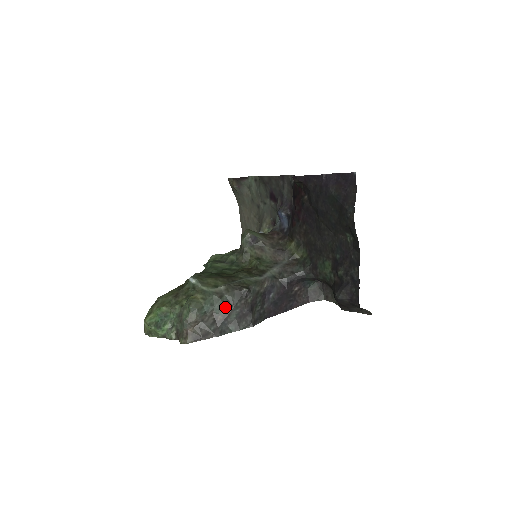
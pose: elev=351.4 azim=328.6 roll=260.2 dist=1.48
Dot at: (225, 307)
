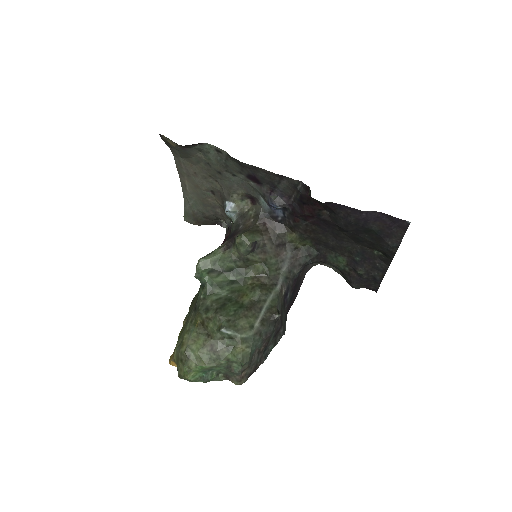
Dot at: (265, 339)
